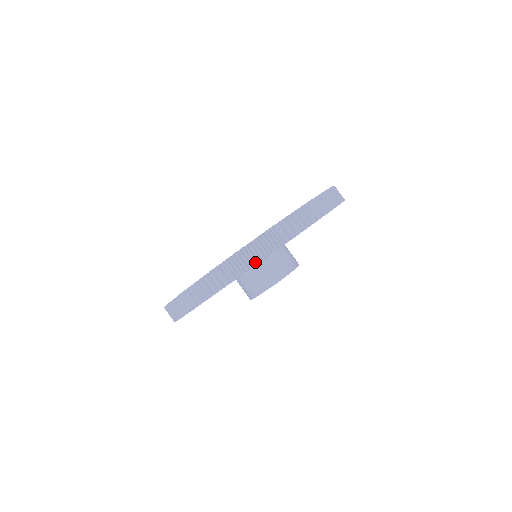
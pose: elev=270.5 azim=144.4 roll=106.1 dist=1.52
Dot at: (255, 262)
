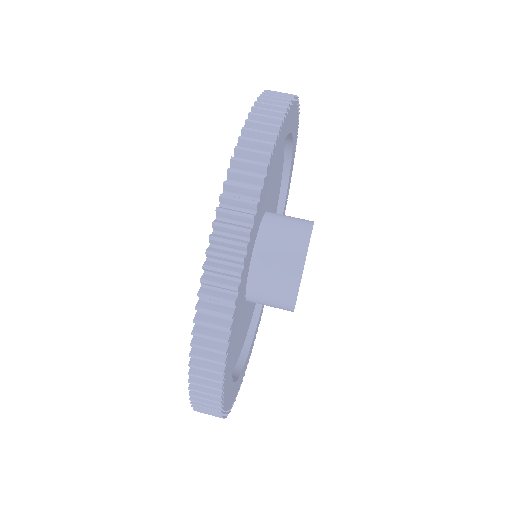
Dot at: (226, 332)
